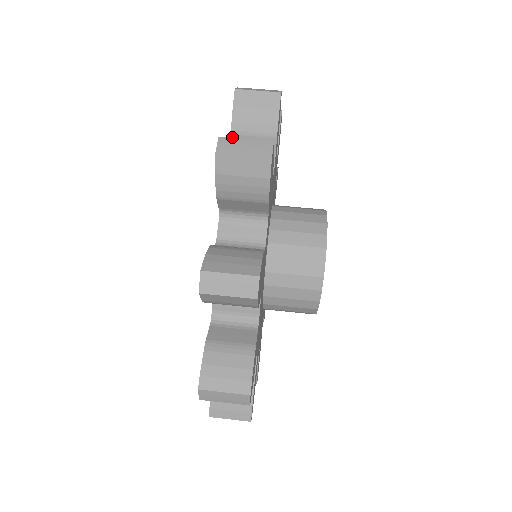
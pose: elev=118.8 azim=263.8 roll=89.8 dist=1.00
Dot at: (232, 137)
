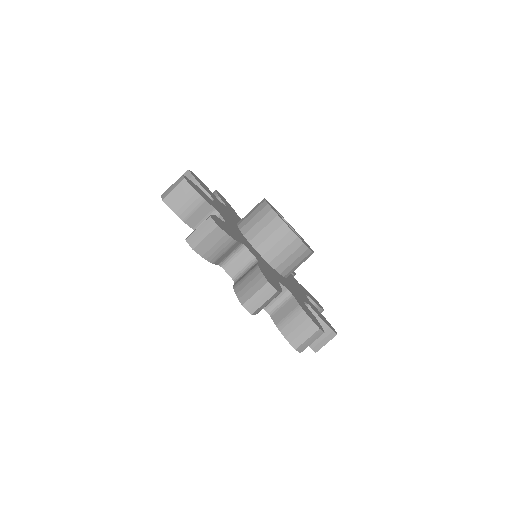
Dot at: occluded
